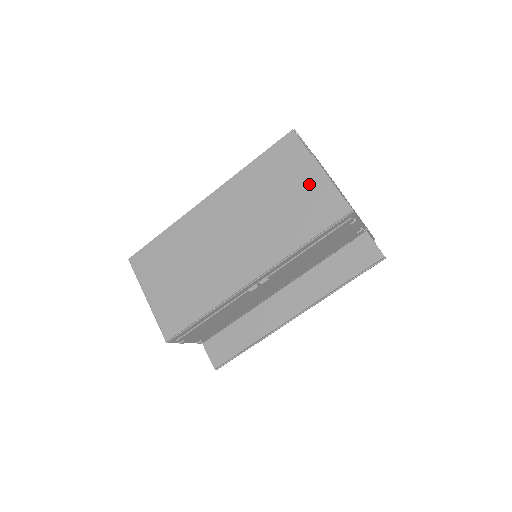
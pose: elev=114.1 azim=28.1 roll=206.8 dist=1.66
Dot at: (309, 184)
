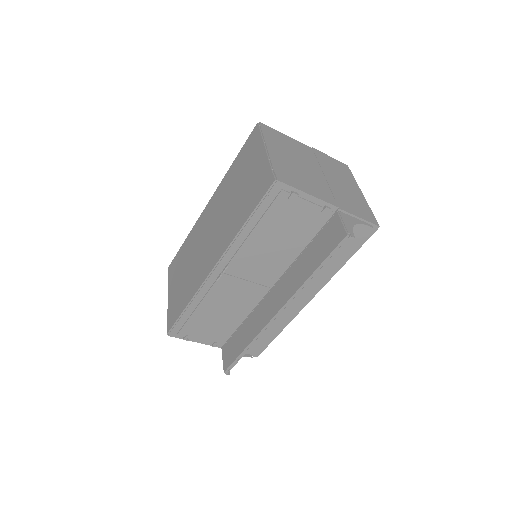
Dot at: (256, 167)
